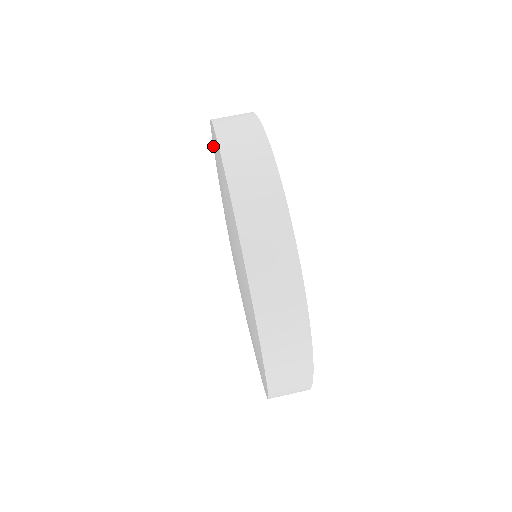
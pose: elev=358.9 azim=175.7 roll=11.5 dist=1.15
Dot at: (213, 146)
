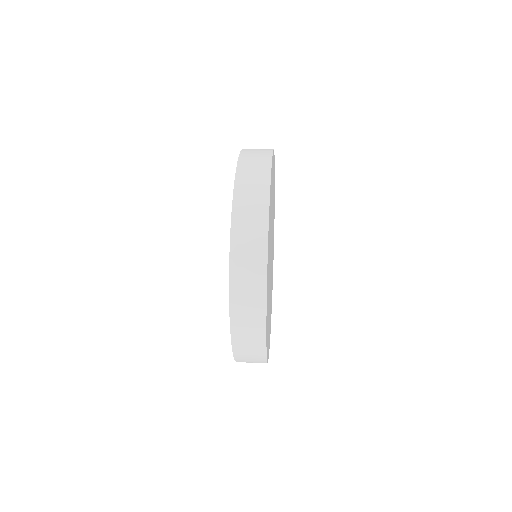
Dot at: occluded
